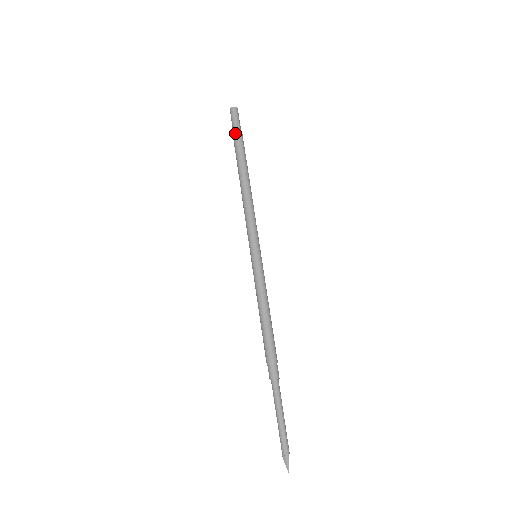
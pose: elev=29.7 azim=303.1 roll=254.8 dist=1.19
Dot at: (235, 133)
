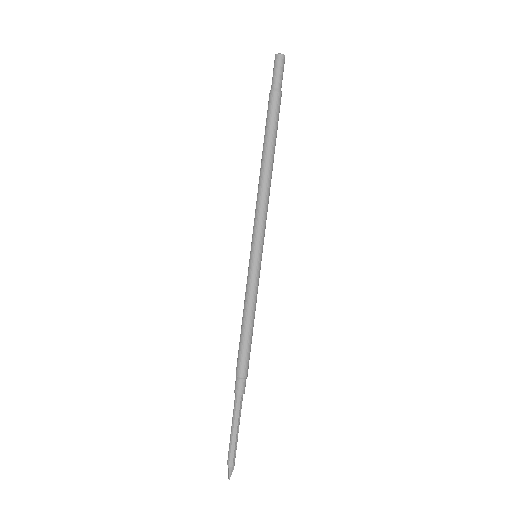
Dot at: (269, 94)
